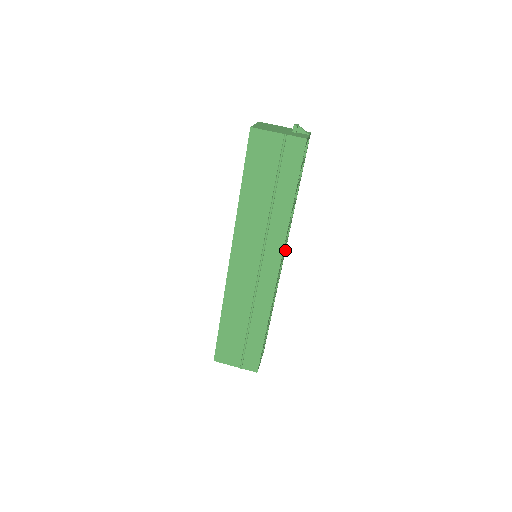
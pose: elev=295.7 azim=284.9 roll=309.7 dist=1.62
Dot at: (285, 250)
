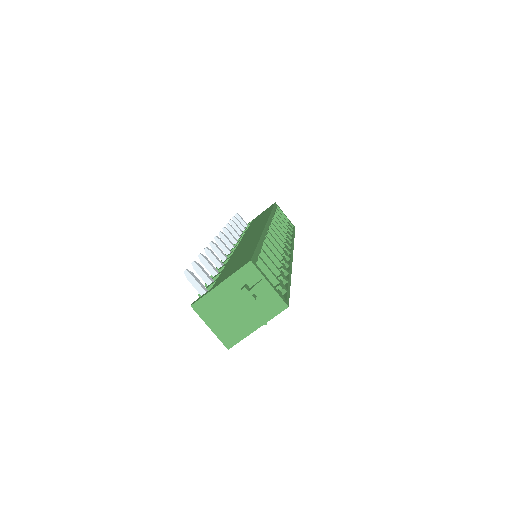
Dot at: (267, 226)
